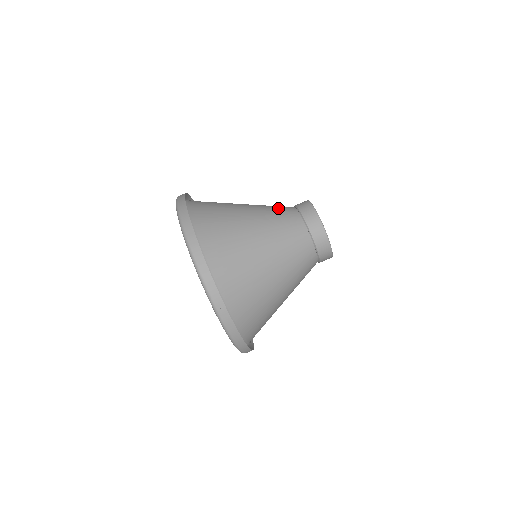
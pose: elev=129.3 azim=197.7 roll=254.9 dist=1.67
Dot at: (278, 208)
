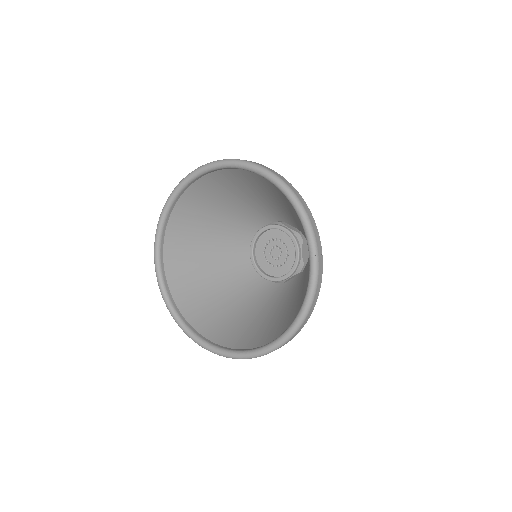
Dot at: (277, 214)
